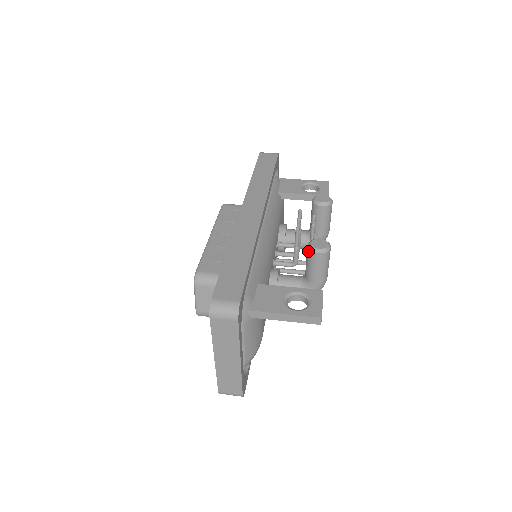
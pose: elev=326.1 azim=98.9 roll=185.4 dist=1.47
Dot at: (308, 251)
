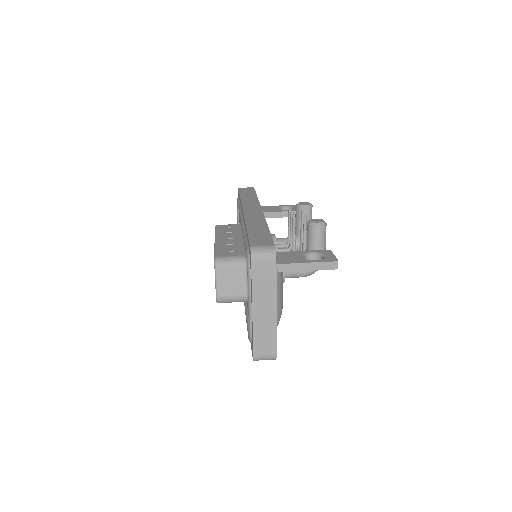
Dot at: (309, 227)
